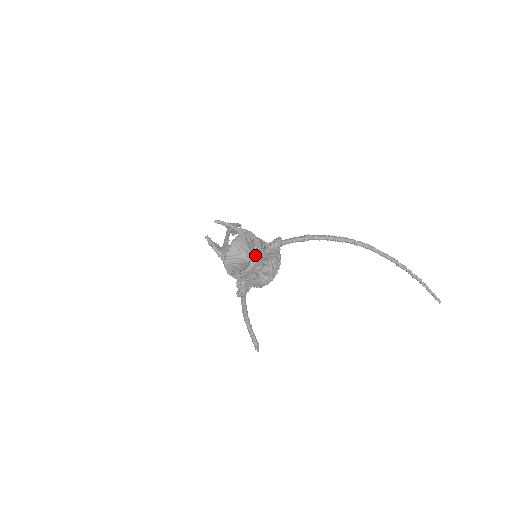
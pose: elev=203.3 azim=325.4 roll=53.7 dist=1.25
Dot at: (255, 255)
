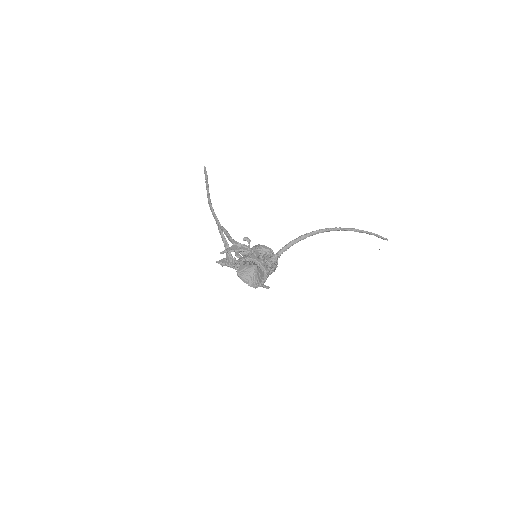
Dot at: (264, 277)
